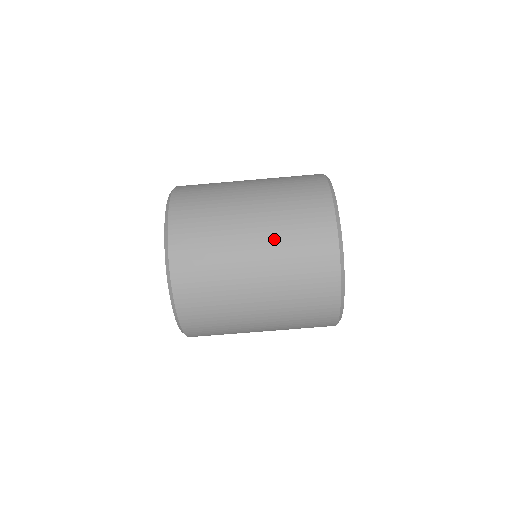
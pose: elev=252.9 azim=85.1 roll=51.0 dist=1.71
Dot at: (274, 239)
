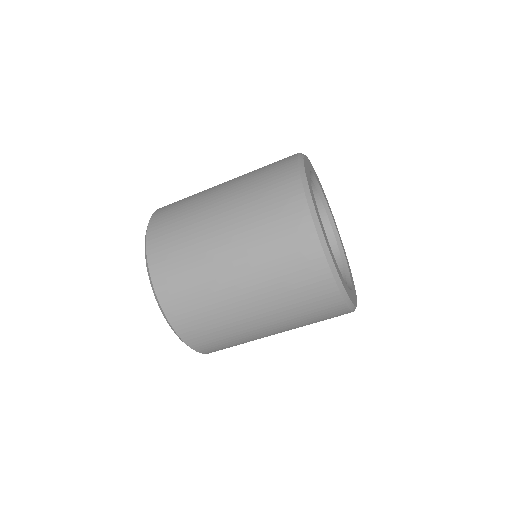
Dot at: (279, 314)
